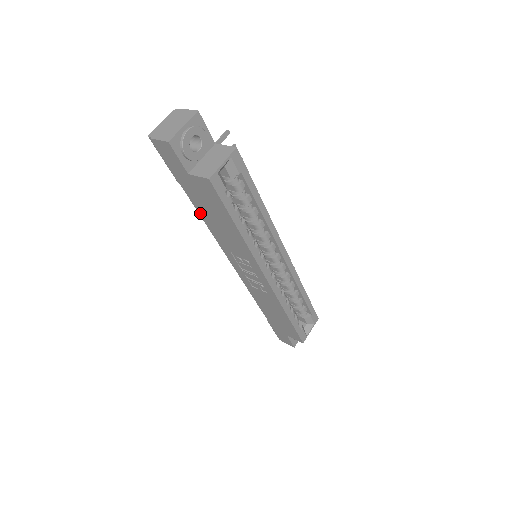
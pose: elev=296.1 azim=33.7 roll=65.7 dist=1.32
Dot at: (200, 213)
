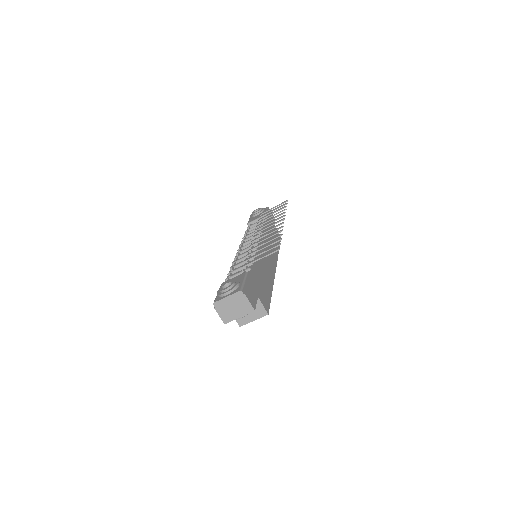
Dot at: occluded
